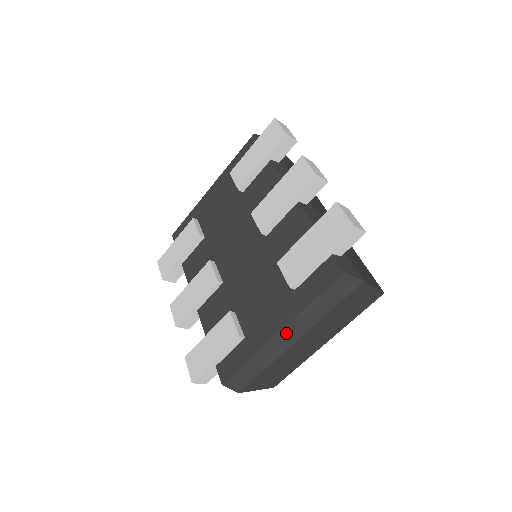
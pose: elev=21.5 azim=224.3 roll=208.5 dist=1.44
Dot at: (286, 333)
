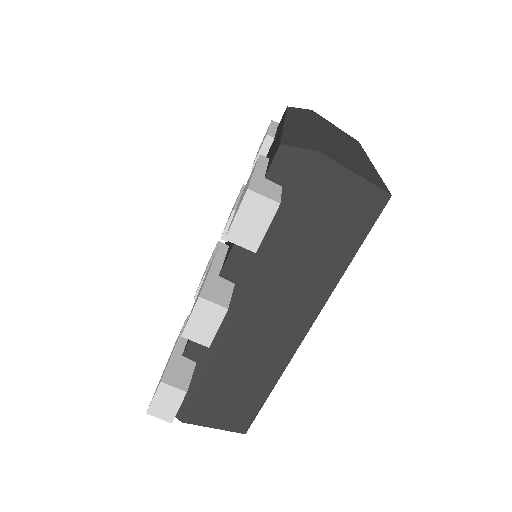
Dot at: (293, 122)
